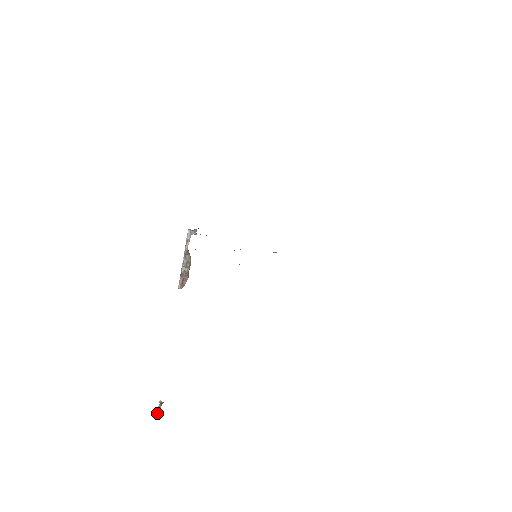
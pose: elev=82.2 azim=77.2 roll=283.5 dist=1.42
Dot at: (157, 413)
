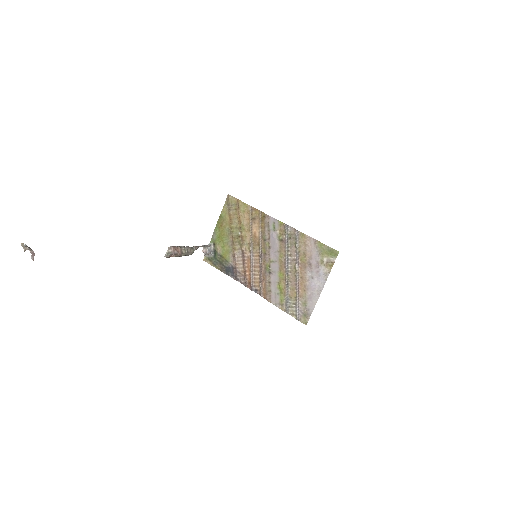
Dot at: (26, 245)
